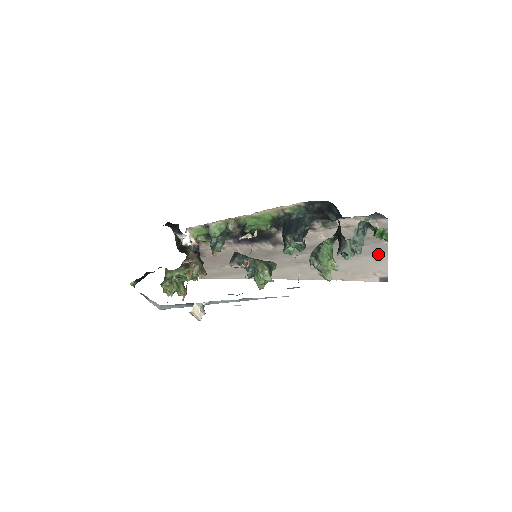
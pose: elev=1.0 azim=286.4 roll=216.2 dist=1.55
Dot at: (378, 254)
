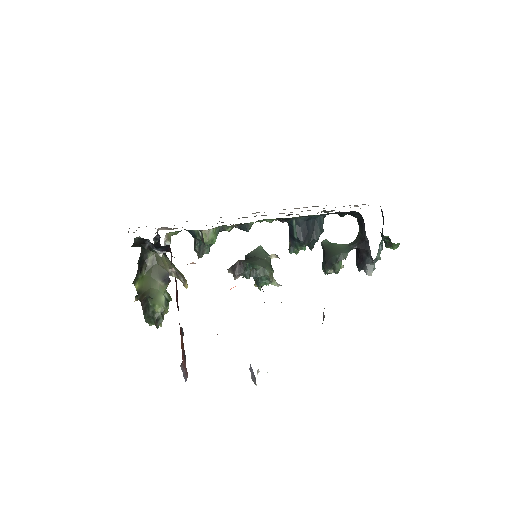
Dot at: occluded
